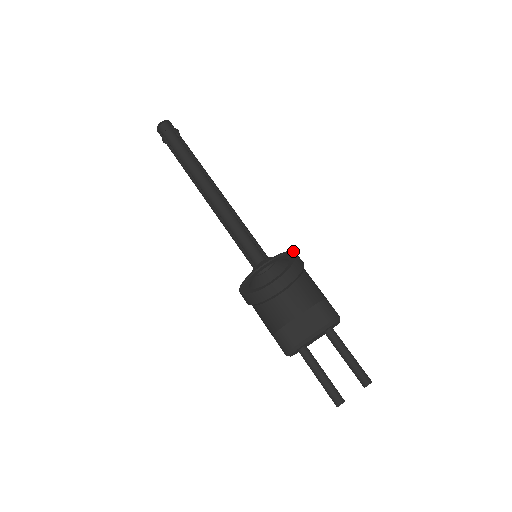
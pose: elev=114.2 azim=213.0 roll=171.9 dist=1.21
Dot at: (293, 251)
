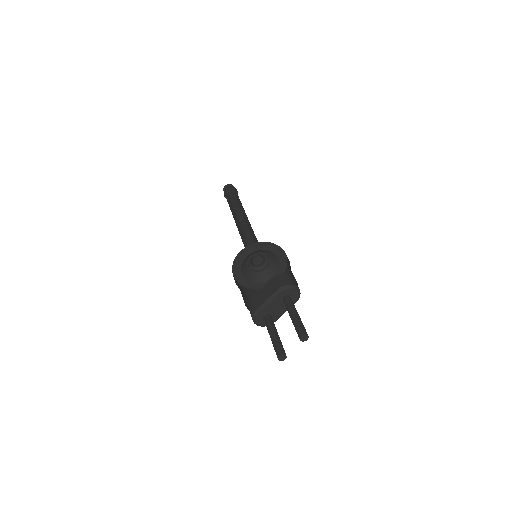
Dot at: (270, 243)
